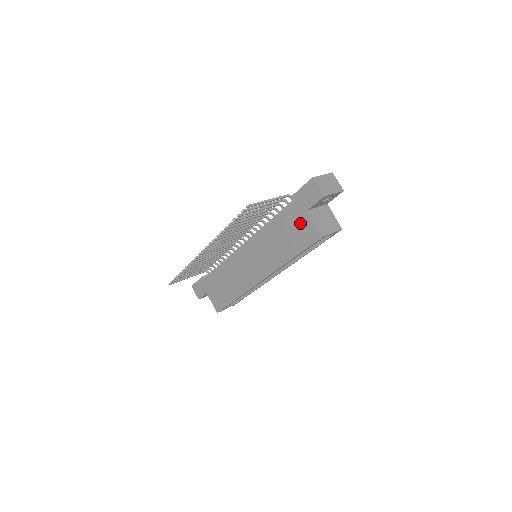
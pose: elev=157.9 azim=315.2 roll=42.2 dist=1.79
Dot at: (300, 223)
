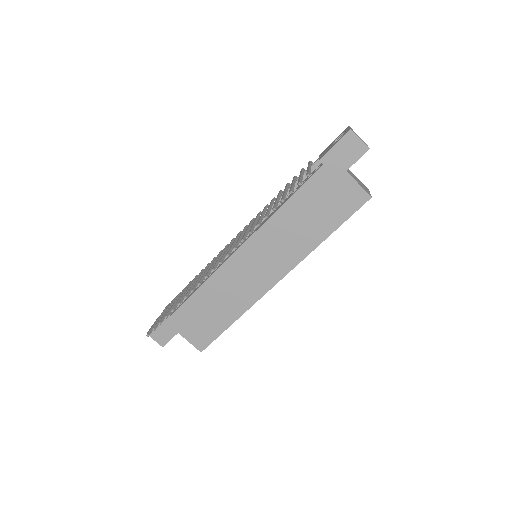
Dot at: (336, 190)
